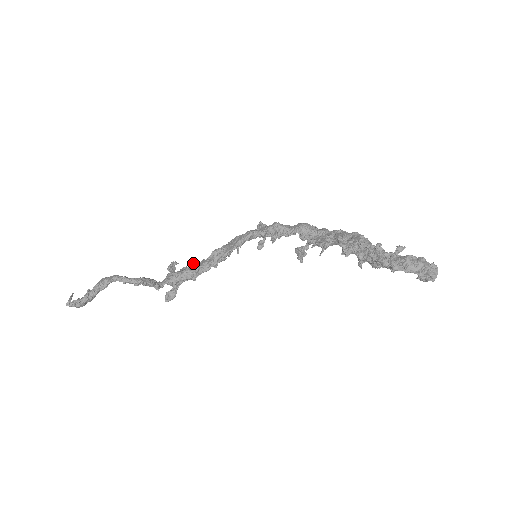
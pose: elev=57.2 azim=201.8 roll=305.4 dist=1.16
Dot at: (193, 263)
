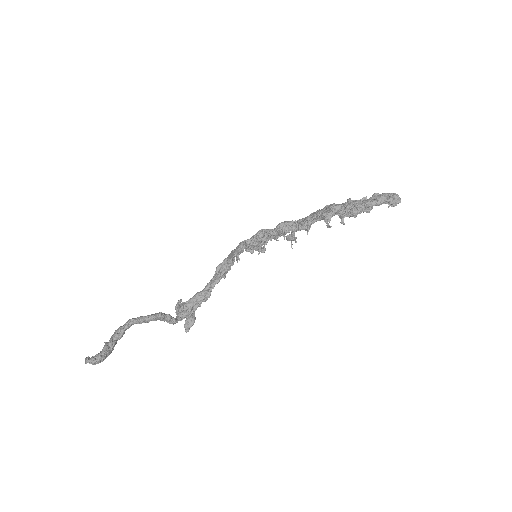
Dot at: occluded
